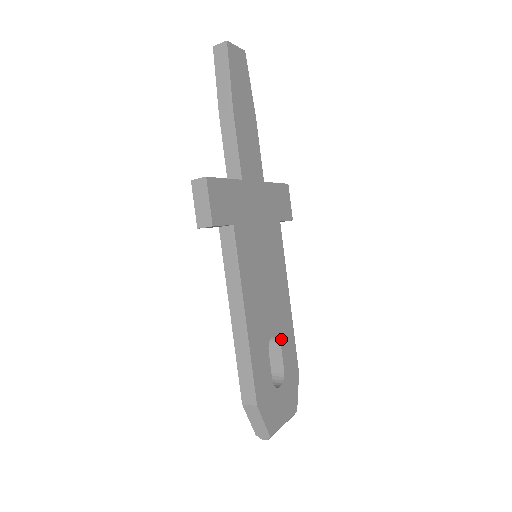
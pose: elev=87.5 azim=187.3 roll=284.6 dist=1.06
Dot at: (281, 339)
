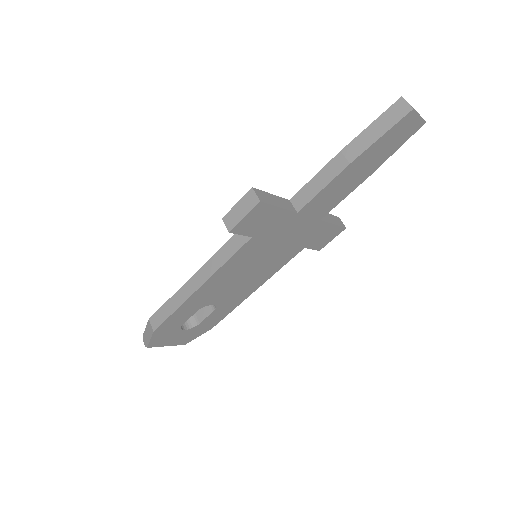
Dot at: (217, 309)
